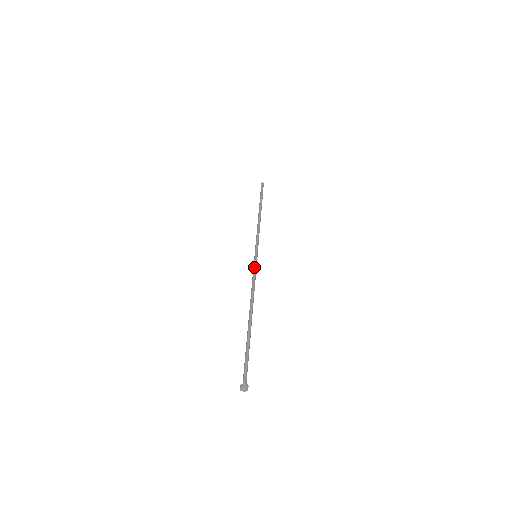
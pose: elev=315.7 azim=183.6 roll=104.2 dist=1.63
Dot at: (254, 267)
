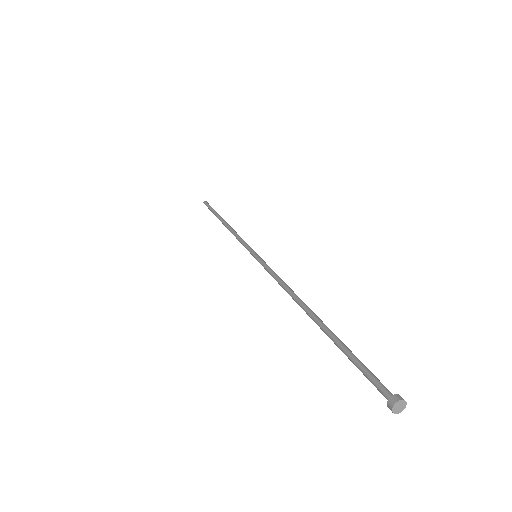
Dot at: (264, 265)
